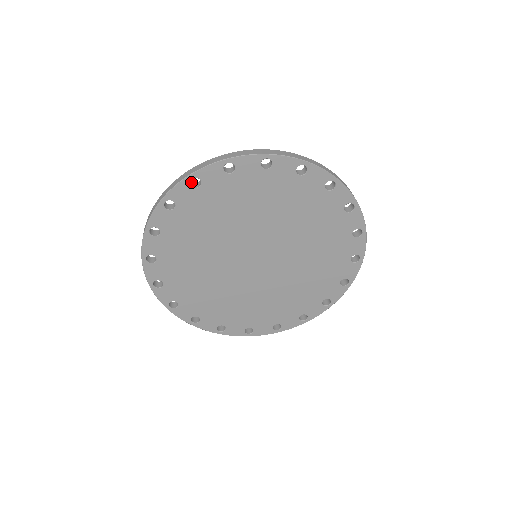
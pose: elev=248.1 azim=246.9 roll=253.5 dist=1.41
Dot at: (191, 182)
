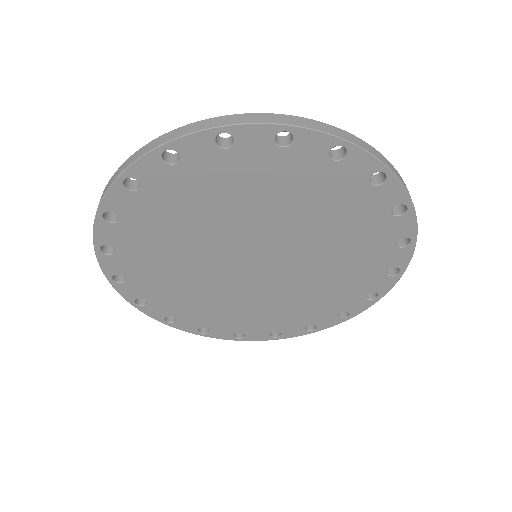
Dot at: (111, 215)
